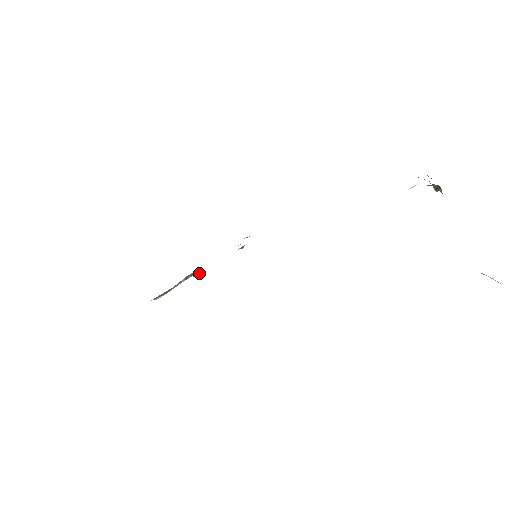
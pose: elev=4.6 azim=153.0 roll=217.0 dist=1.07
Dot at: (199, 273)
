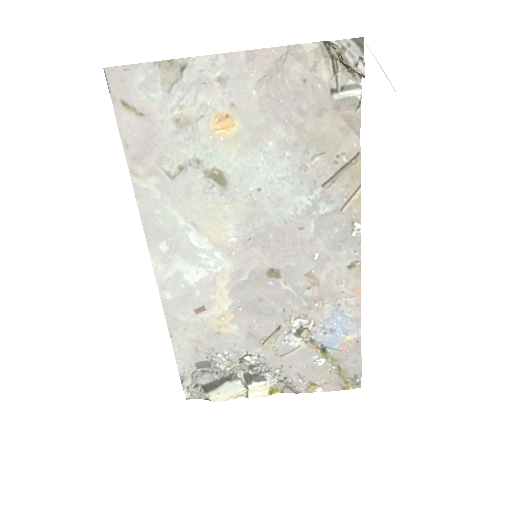
Dot at: (249, 359)
